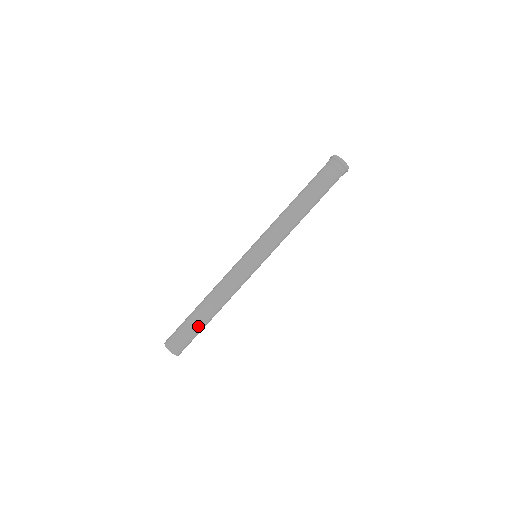
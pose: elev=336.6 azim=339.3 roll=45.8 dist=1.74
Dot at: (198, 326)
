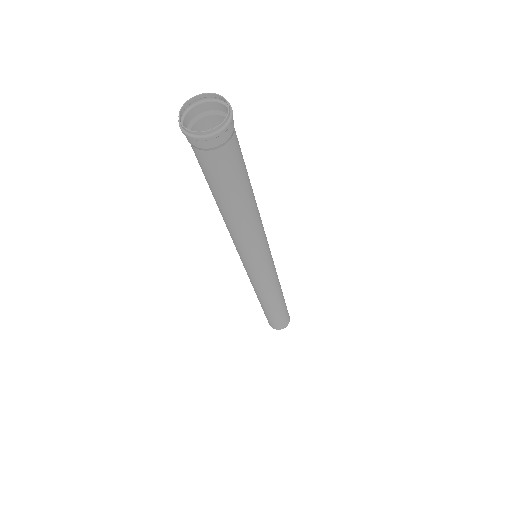
Dot at: (269, 315)
